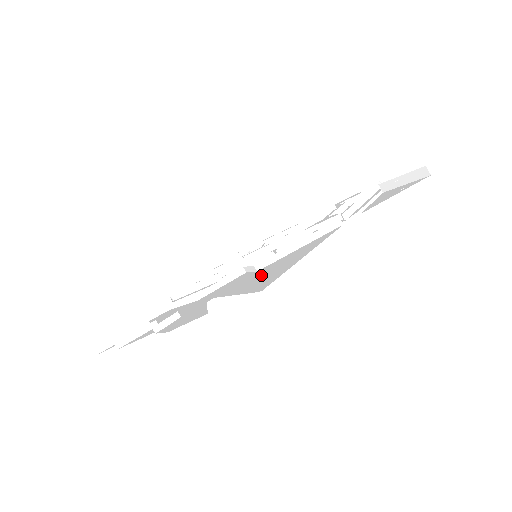
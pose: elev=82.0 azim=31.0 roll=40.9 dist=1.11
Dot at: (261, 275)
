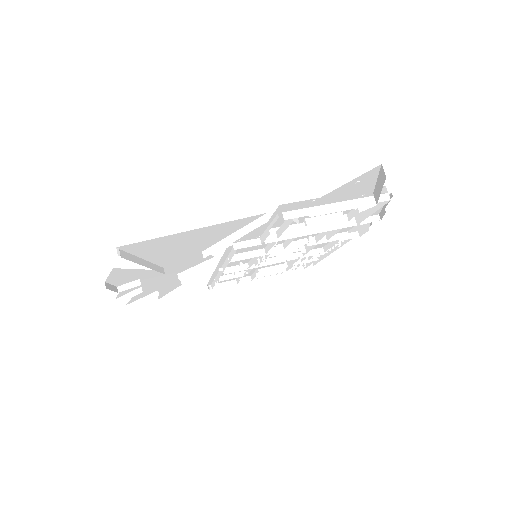
Dot at: occluded
